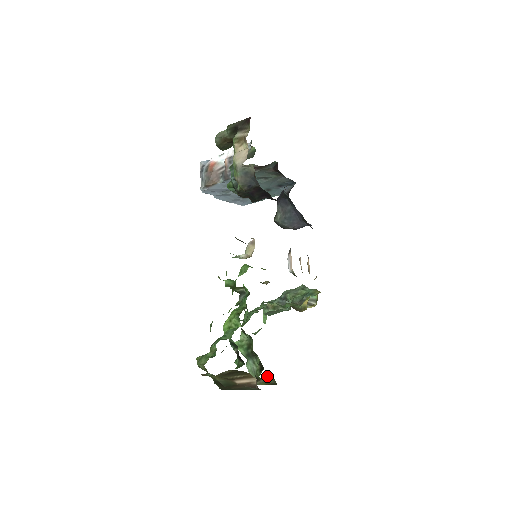
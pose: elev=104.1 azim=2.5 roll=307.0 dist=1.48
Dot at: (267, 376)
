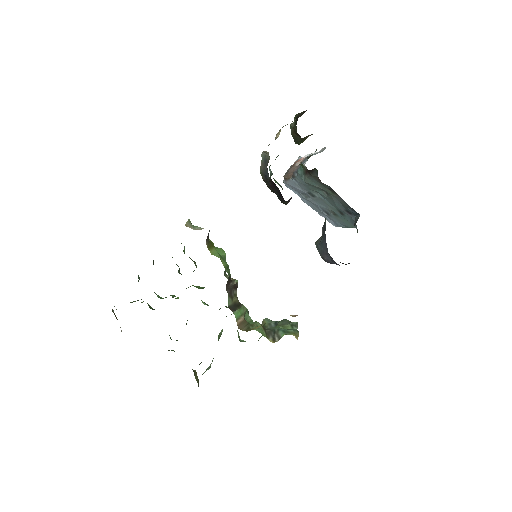
Dot at: occluded
